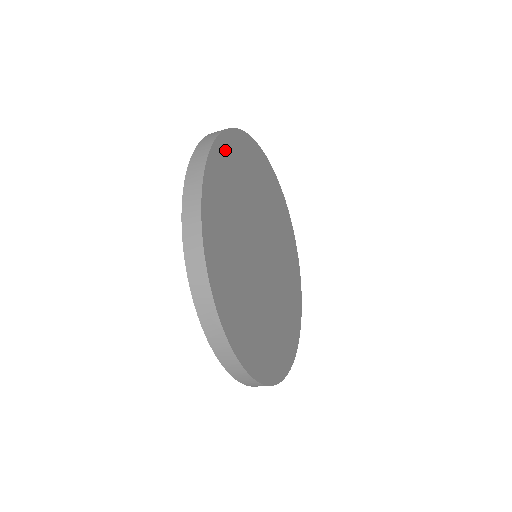
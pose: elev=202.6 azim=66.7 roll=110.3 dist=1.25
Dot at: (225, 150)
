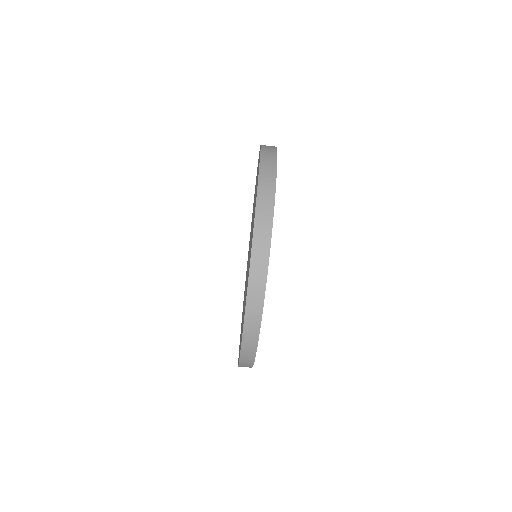
Dot at: occluded
